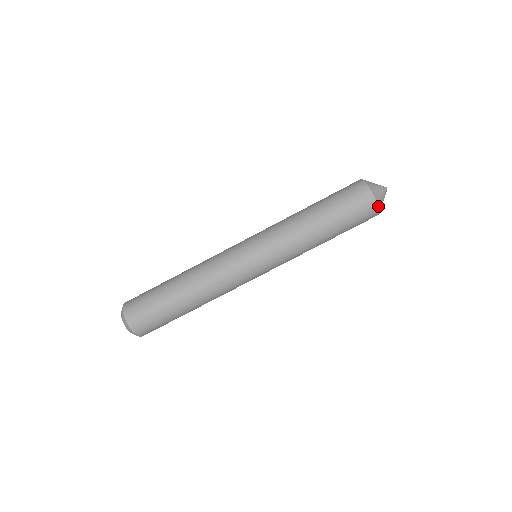
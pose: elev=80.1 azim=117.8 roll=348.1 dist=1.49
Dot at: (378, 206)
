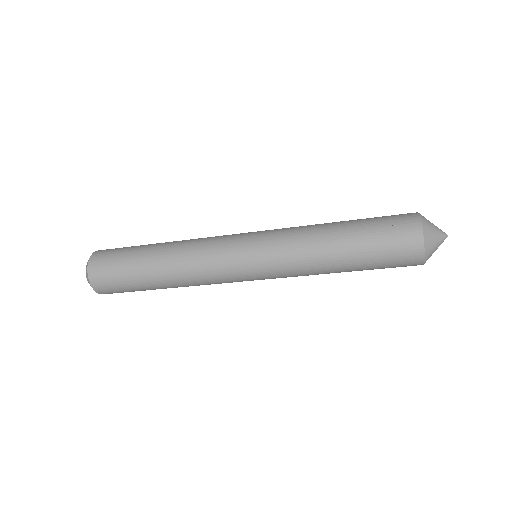
Dot at: occluded
